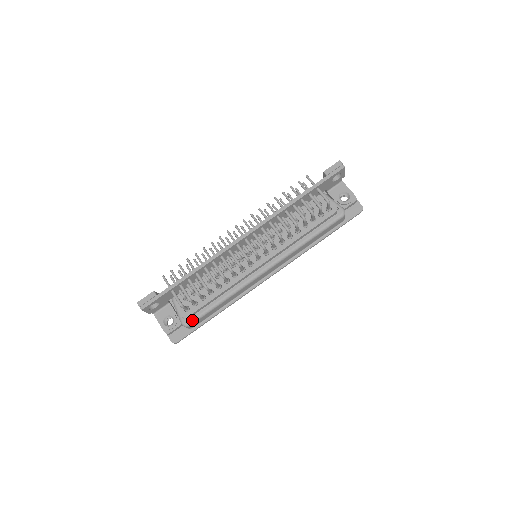
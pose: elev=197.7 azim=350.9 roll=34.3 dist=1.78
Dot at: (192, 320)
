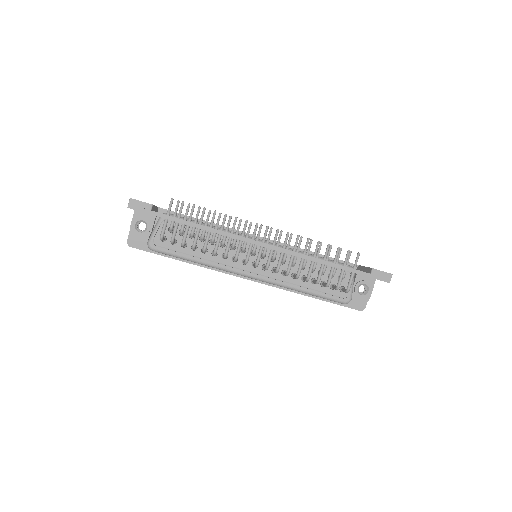
Dot at: (158, 249)
